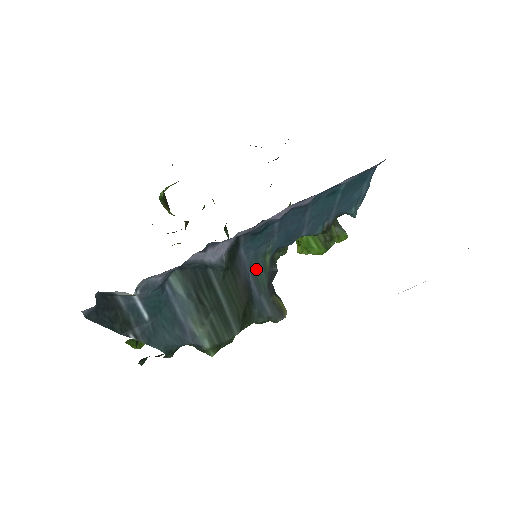
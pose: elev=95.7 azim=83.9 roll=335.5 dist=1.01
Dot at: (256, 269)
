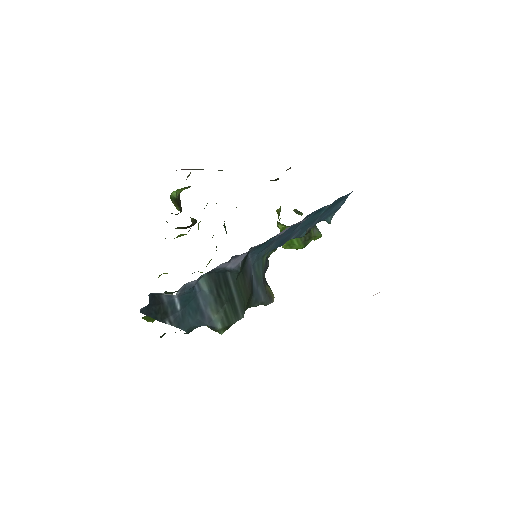
Dot at: (257, 267)
